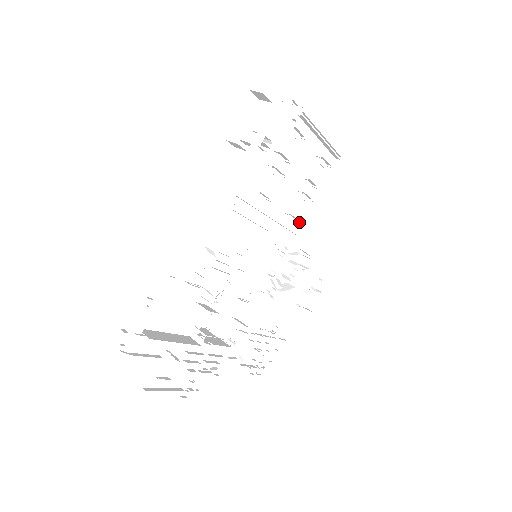
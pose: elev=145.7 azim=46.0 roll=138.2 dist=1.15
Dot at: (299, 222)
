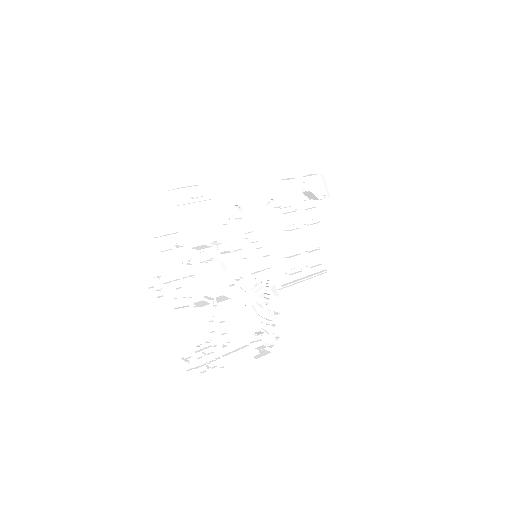
Dot at: occluded
